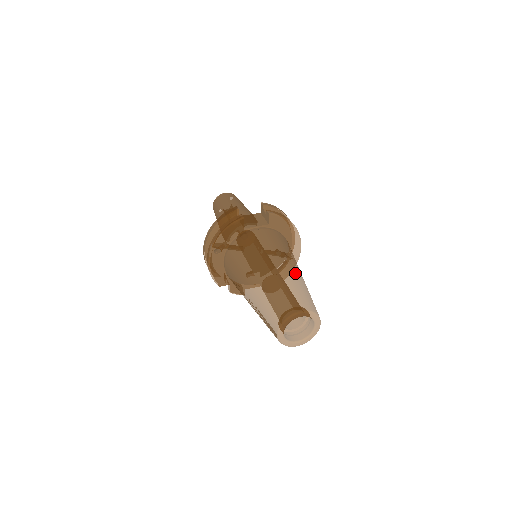
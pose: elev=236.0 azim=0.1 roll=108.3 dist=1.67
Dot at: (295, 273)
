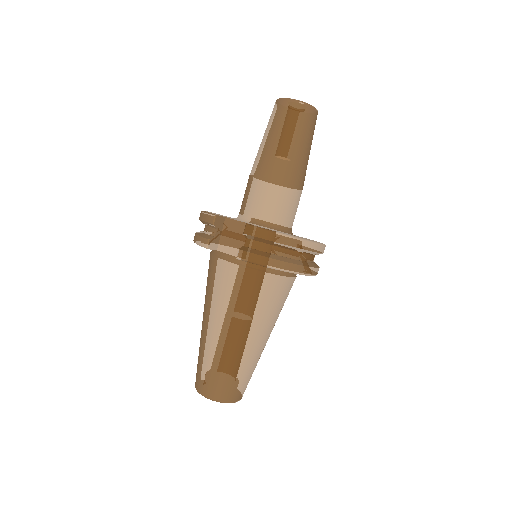
Dot at: (233, 347)
